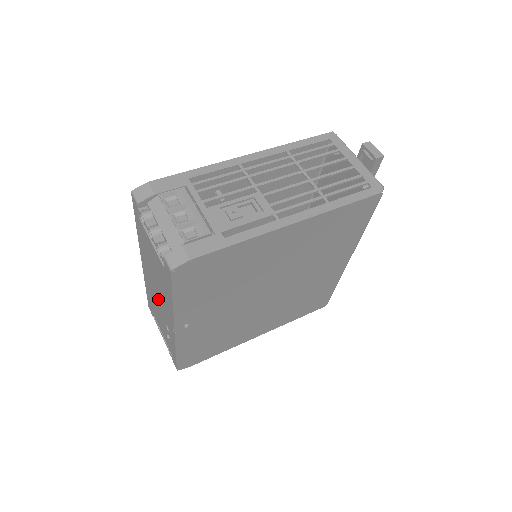
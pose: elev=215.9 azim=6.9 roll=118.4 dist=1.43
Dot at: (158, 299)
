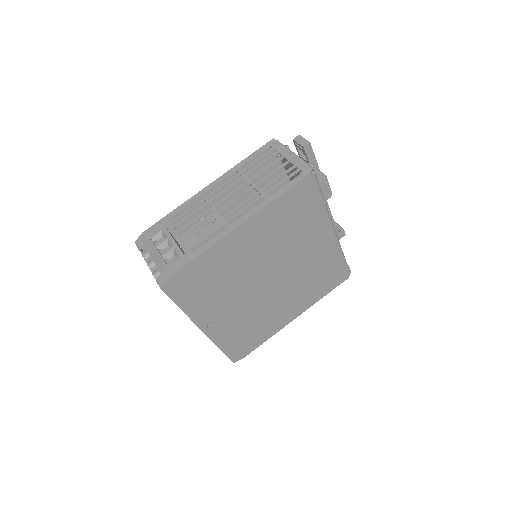
Dot at: occluded
